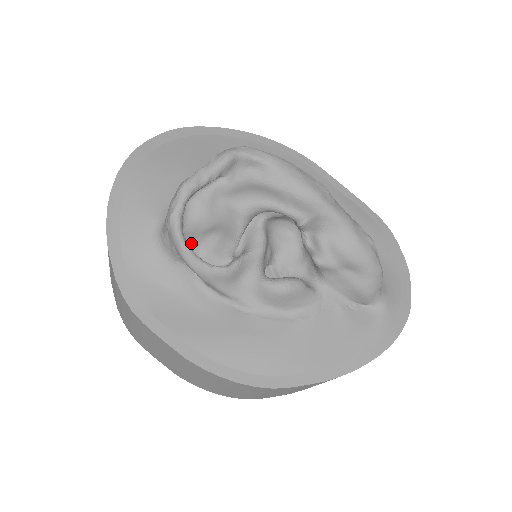
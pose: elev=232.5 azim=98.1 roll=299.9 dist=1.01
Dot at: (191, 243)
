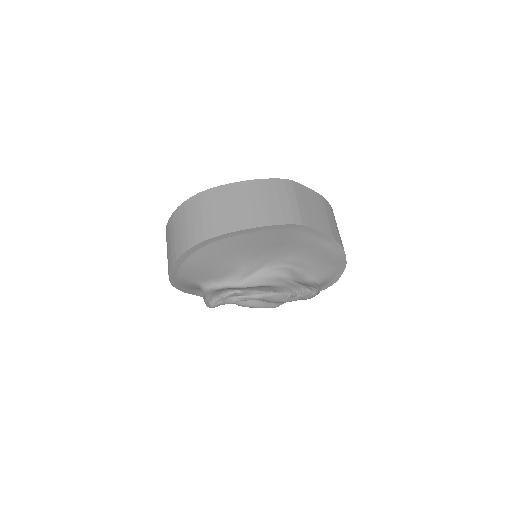
Dot at: occluded
